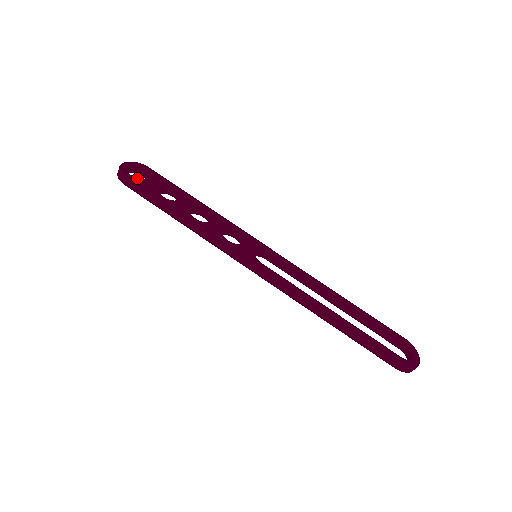
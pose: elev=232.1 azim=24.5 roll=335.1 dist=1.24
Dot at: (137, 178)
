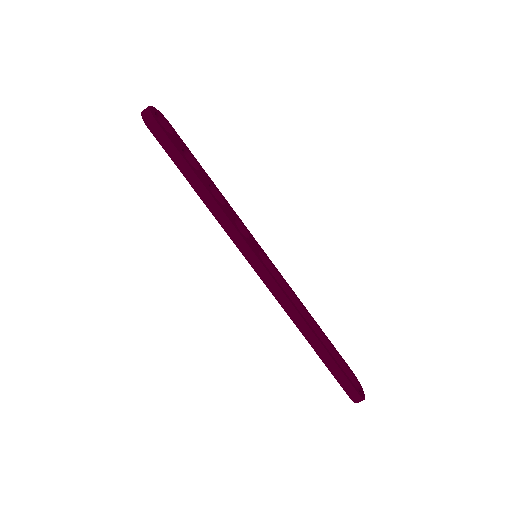
Dot at: occluded
